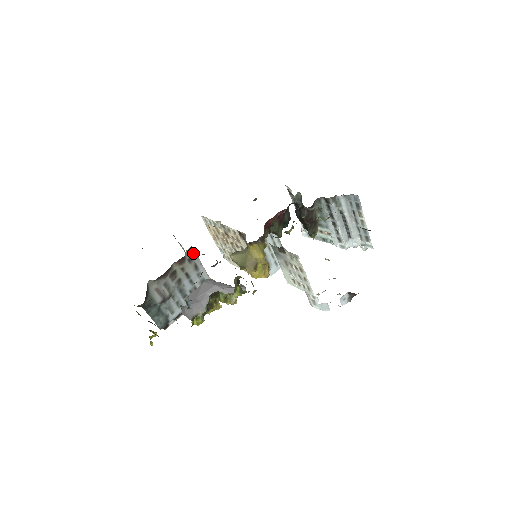
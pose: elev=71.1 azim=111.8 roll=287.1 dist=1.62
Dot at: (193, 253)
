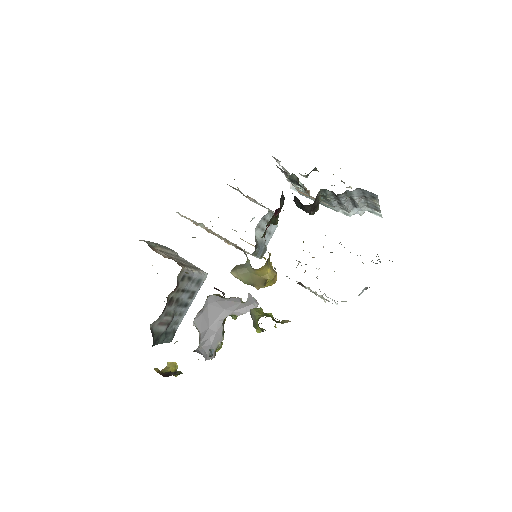
Dot at: (184, 271)
